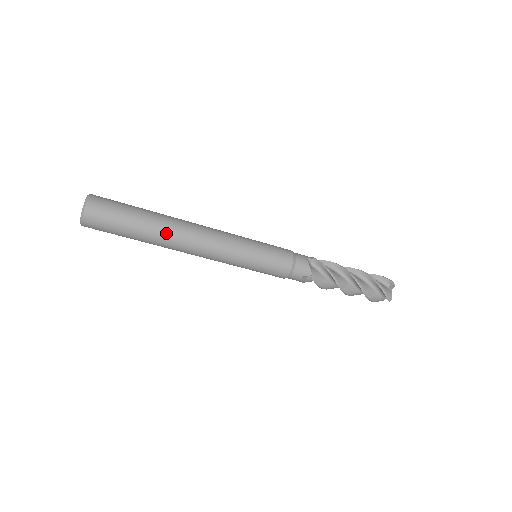
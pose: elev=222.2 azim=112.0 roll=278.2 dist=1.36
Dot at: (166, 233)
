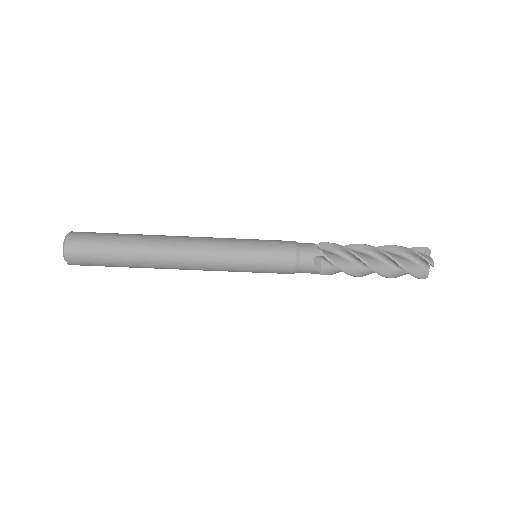
Dot at: (150, 243)
